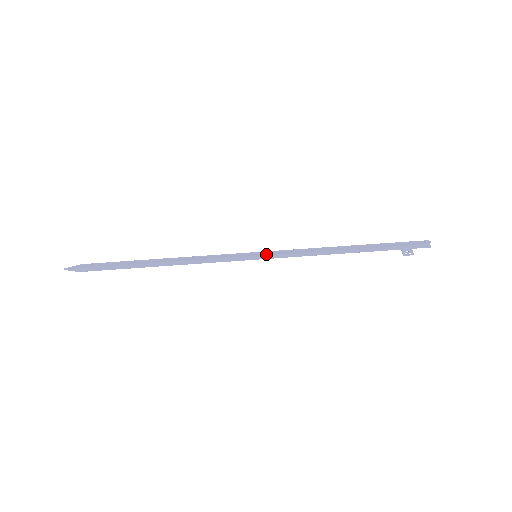
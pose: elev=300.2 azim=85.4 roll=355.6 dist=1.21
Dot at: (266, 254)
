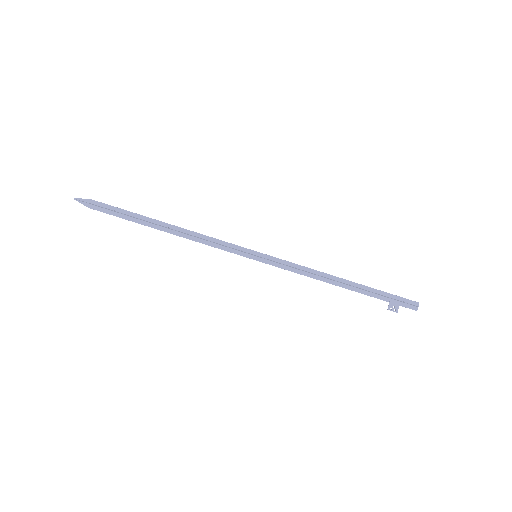
Dot at: (266, 258)
